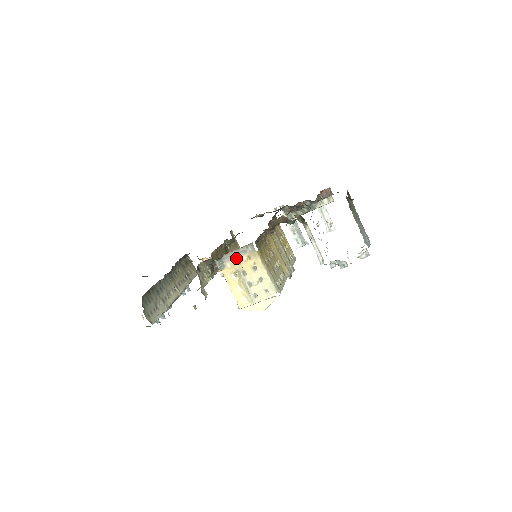
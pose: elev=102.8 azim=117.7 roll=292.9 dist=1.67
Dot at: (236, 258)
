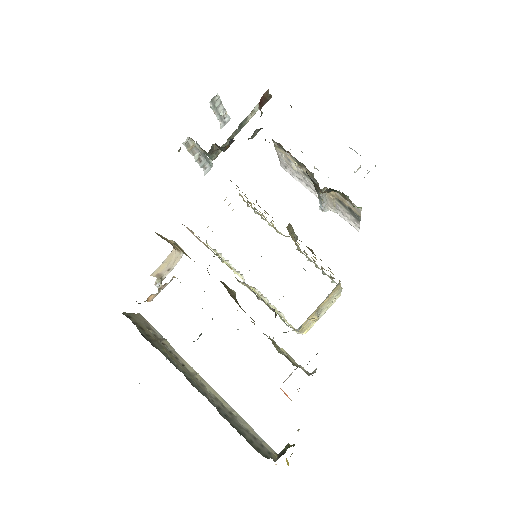
Dot at: occluded
